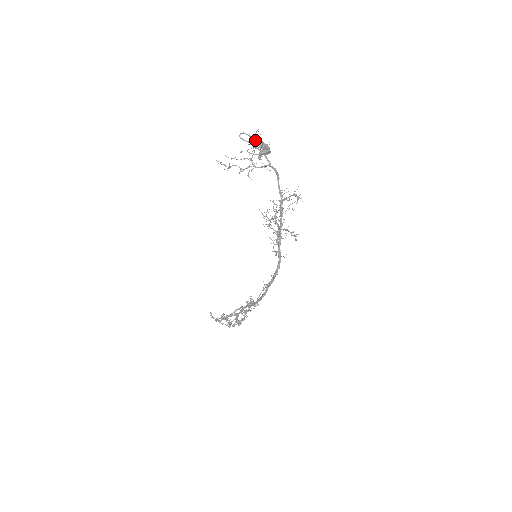
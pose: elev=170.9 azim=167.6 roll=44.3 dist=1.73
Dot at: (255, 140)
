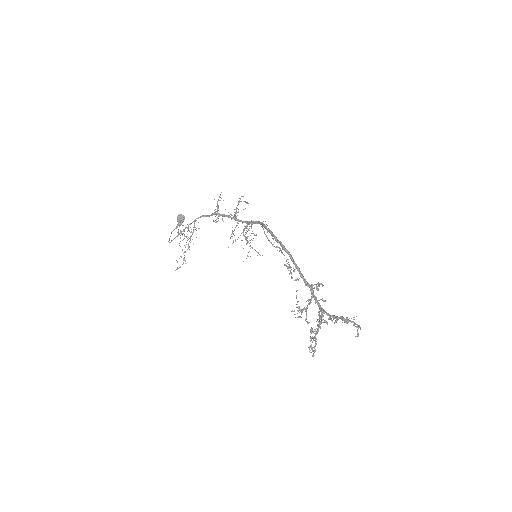
Dot at: occluded
